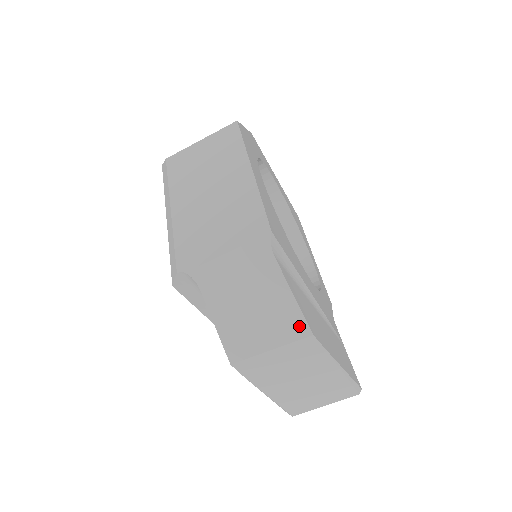
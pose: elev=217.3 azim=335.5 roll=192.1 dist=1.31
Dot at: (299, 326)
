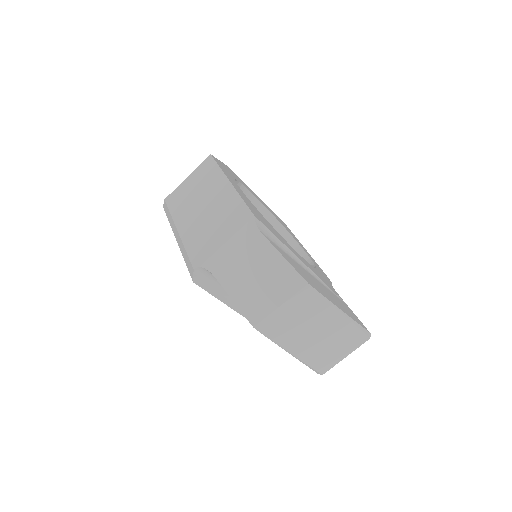
Dot at: (296, 280)
